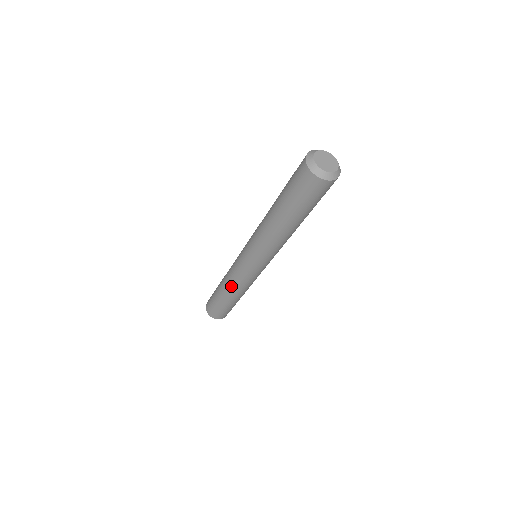
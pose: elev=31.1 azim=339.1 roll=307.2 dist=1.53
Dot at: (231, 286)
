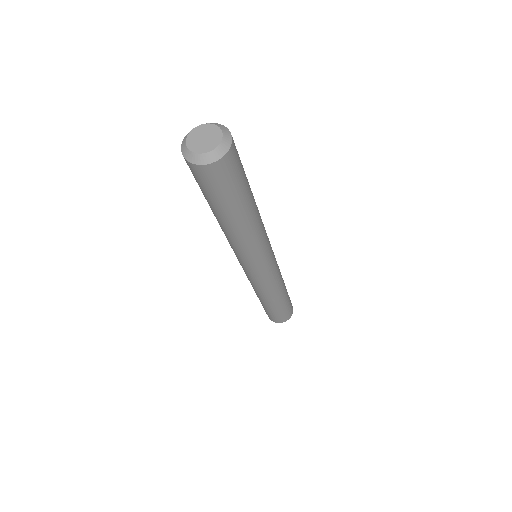
Dot at: occluded
